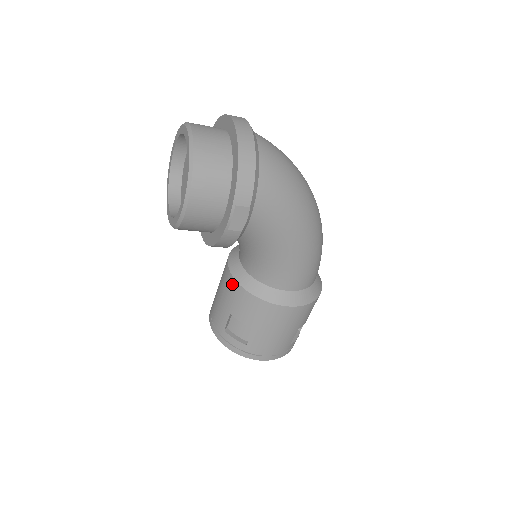
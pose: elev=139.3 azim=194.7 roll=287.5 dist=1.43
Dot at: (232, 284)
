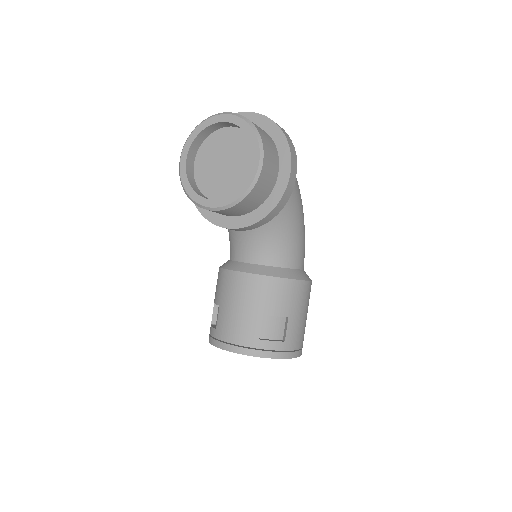
Dot at: (256, 281)
